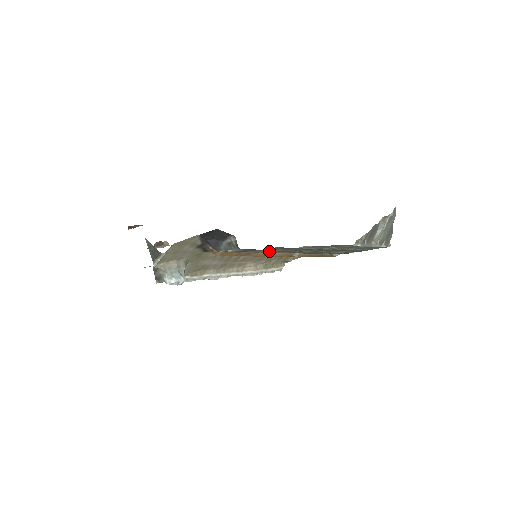
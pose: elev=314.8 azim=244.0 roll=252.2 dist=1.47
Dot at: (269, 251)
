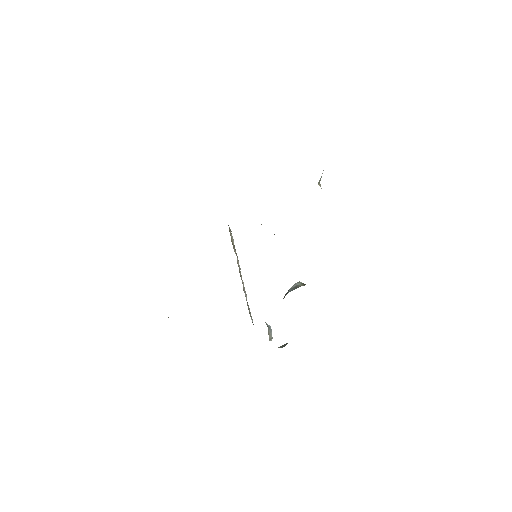
Dot at: occluded
